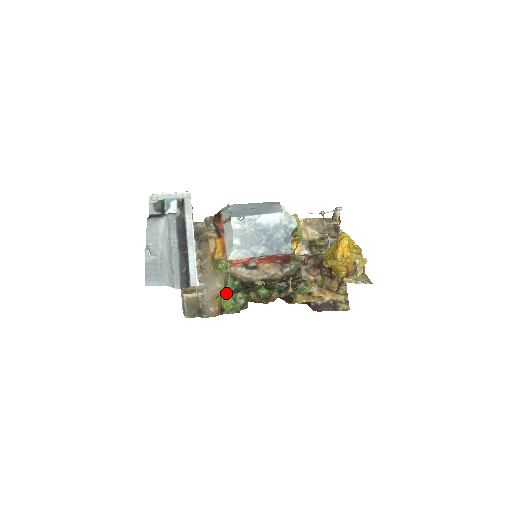
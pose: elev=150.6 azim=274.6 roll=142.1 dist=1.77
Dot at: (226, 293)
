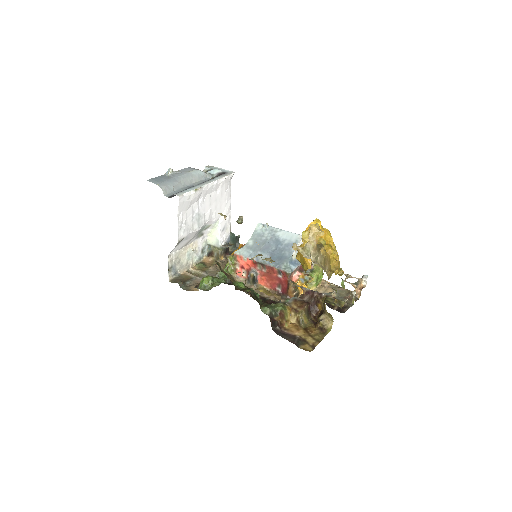
Dot at: occluded
